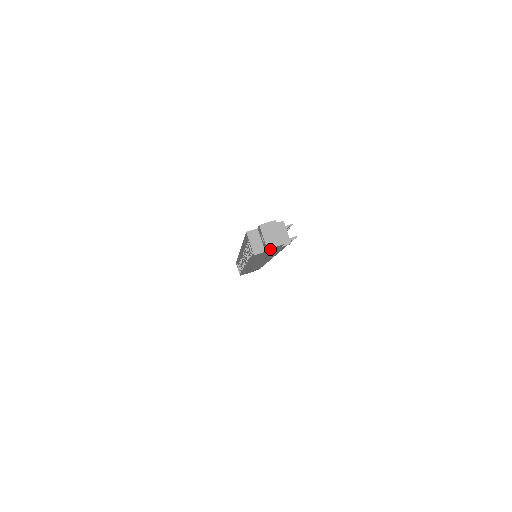
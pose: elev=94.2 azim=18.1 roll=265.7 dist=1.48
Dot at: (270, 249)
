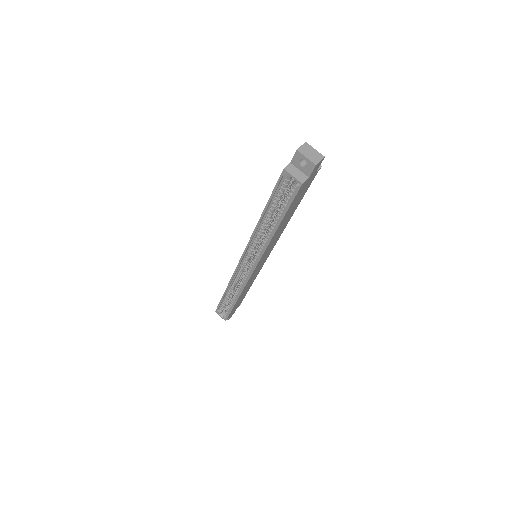
Dot at: (314, 170)
